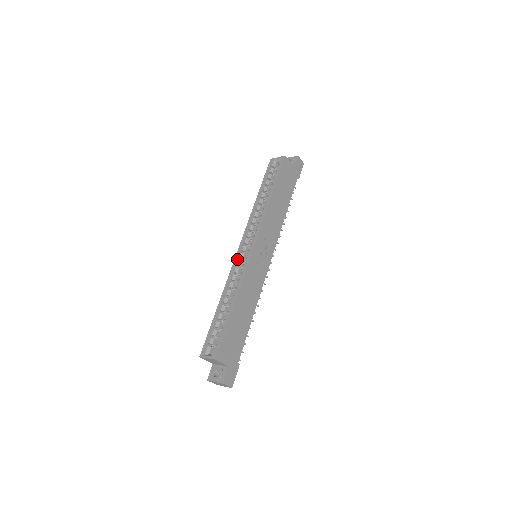
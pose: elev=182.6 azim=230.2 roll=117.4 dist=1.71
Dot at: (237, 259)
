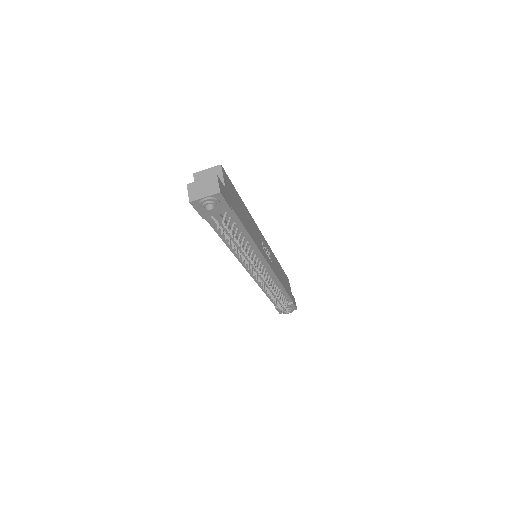
Dot at: occluded
